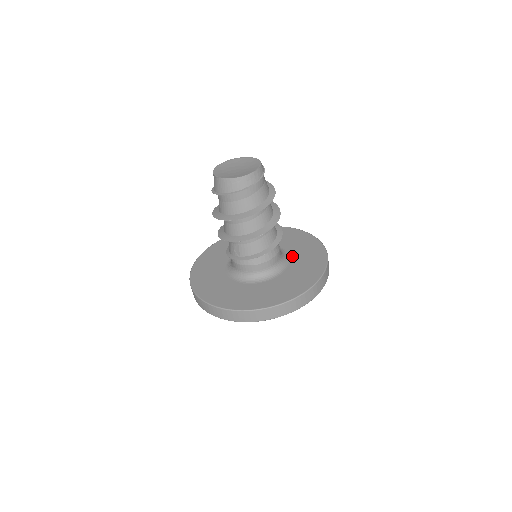
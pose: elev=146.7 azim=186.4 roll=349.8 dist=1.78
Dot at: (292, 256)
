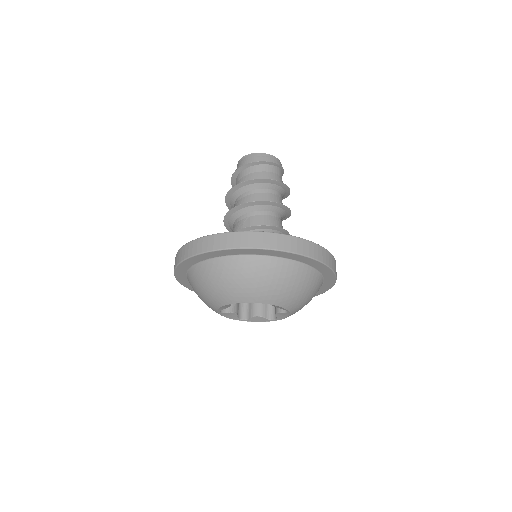
Dot at: occluded
